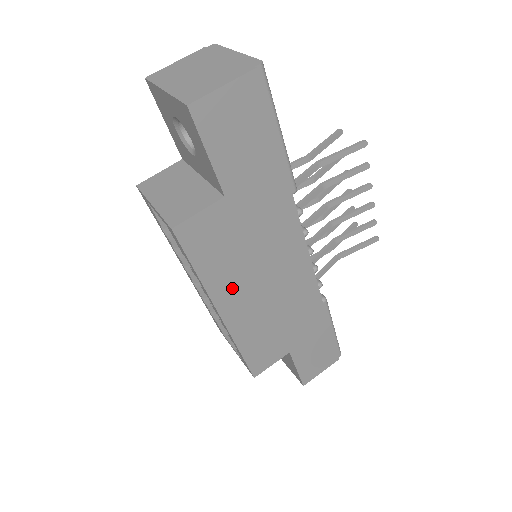
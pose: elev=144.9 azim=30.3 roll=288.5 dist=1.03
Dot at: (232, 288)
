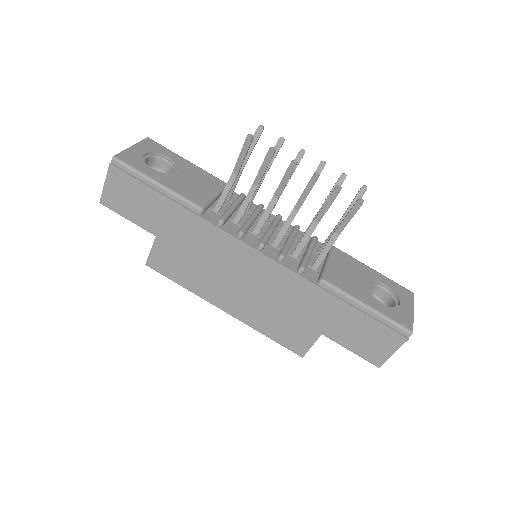
Dot at: (213, 290)
